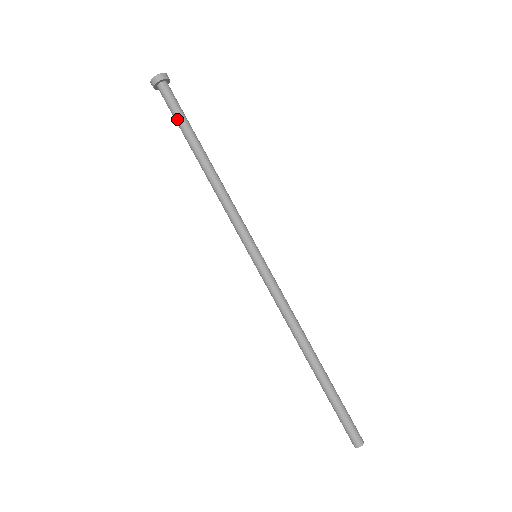
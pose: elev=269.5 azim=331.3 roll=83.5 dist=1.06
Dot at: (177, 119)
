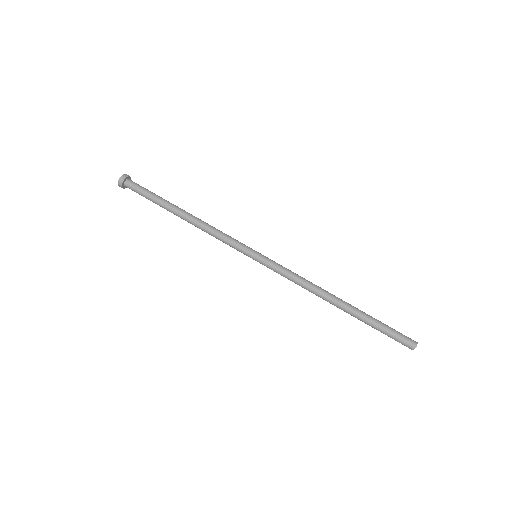
Dot at: (151, 194)
